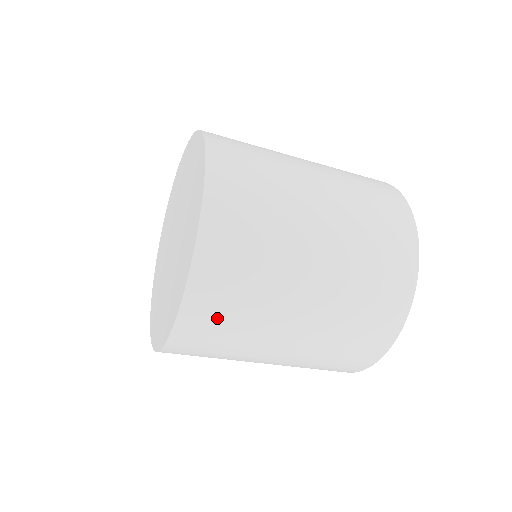
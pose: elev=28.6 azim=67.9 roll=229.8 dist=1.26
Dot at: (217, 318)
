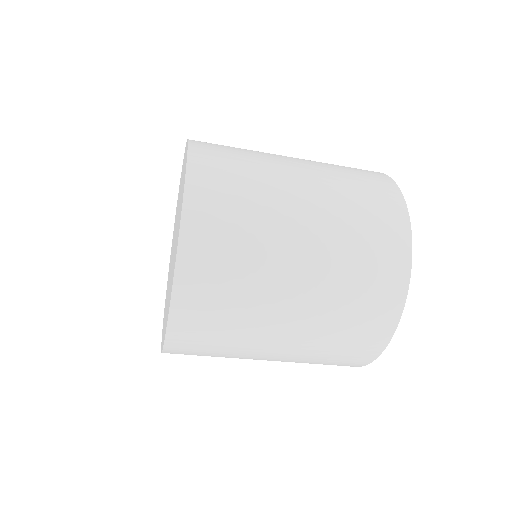
Dot at: (203, 337)
